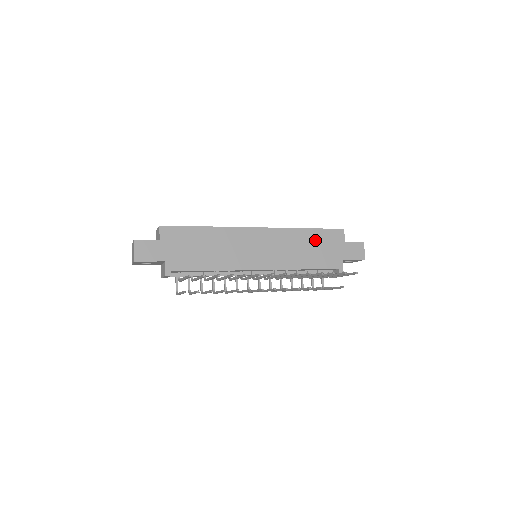
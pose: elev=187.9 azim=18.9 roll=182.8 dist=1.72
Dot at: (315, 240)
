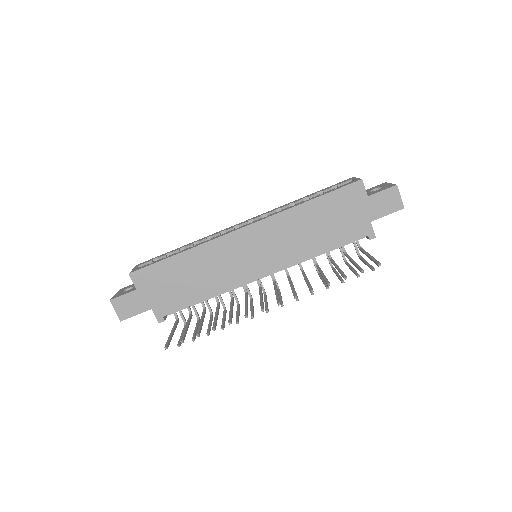
Dot at: (324, 212)
